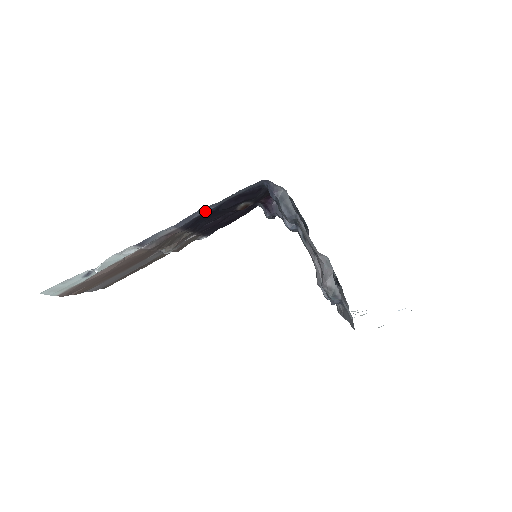
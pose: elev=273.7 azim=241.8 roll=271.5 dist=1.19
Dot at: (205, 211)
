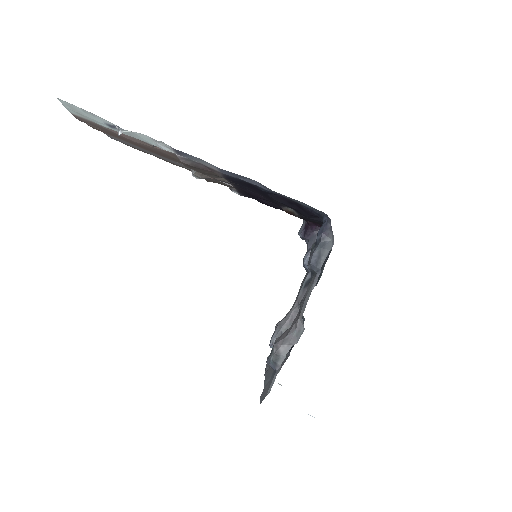
Dot at: (256, 184)
